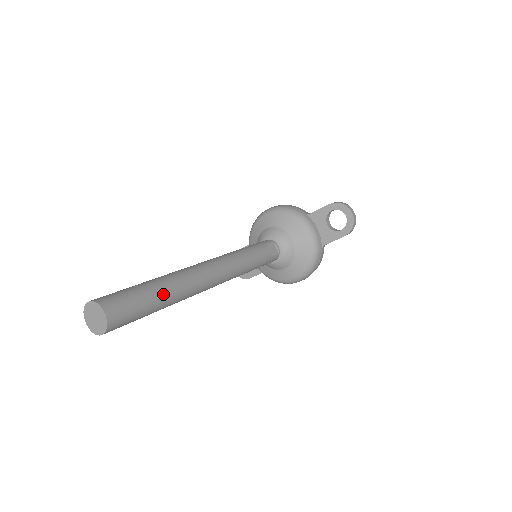
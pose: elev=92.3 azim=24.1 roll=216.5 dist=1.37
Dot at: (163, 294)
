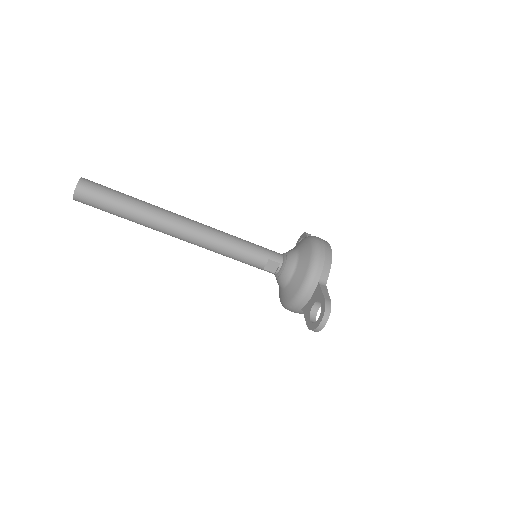
Dot at: (125, 214)
